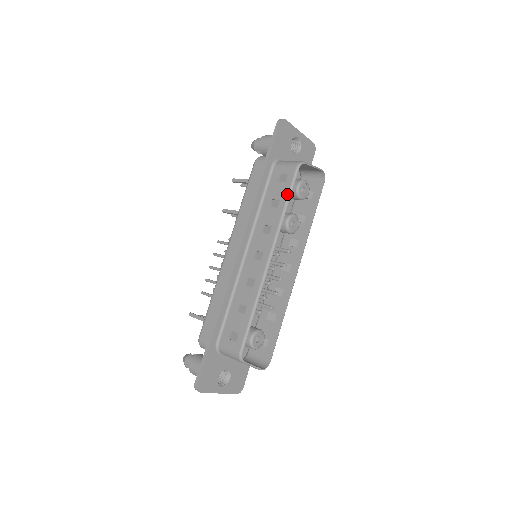
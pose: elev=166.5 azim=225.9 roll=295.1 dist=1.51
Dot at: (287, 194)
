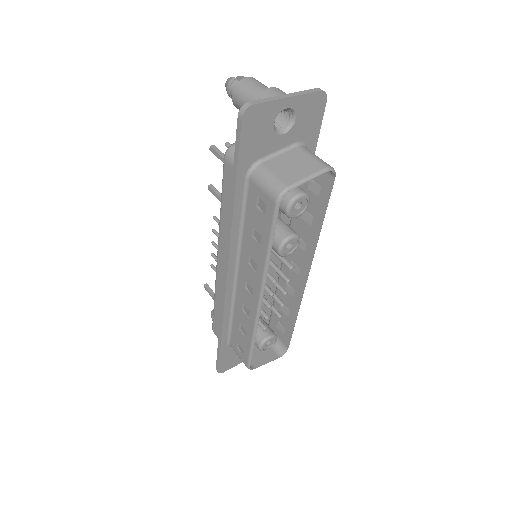
Dot at: (268, 235)
